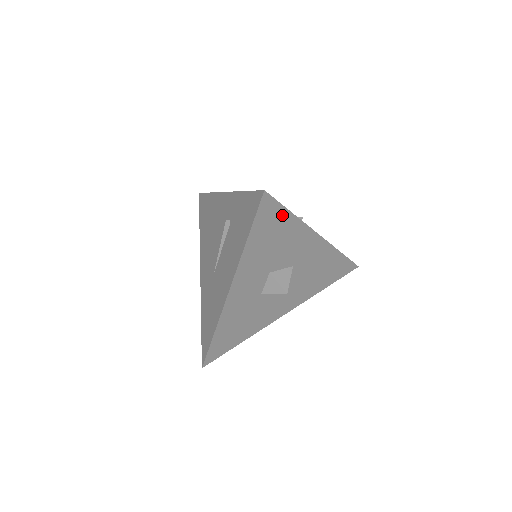
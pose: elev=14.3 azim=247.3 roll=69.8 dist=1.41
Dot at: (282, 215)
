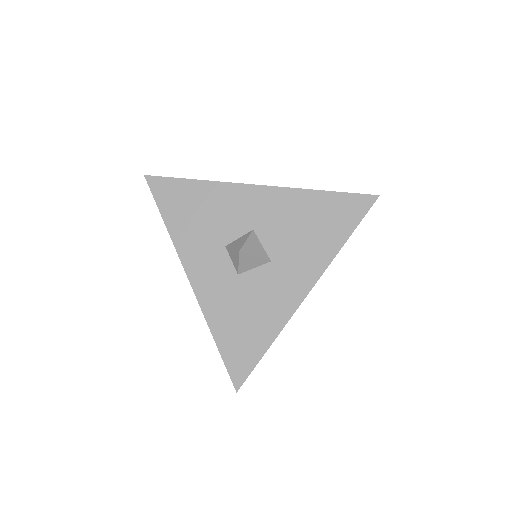
Dot at: (184, 186)
